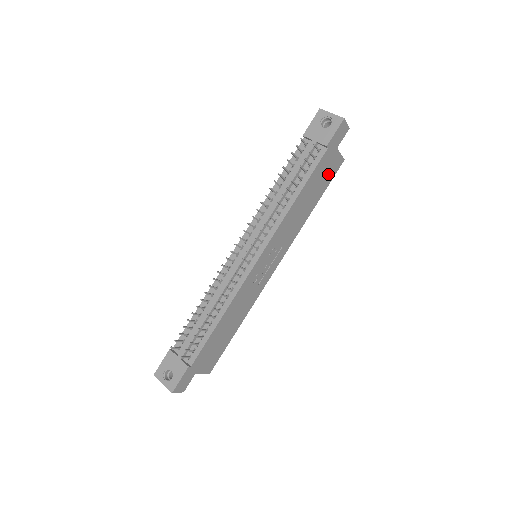
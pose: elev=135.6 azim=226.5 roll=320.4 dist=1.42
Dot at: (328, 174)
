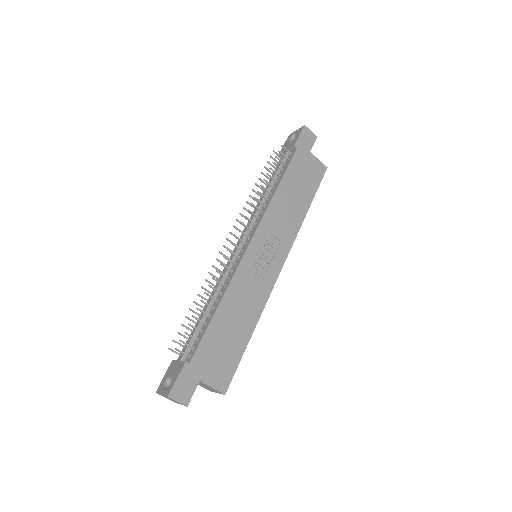
Dot at: (311, 176)
